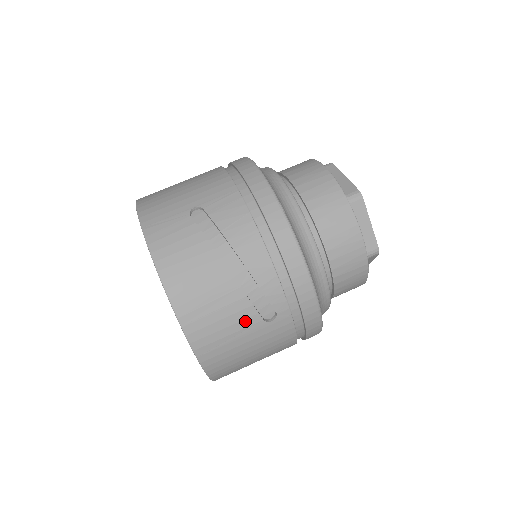
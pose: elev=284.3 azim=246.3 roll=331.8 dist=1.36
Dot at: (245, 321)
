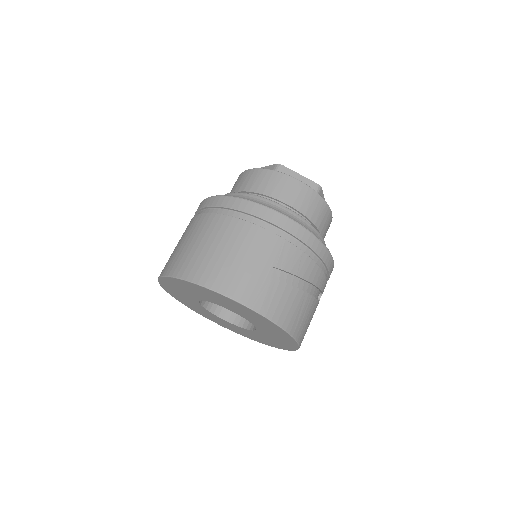
Dot at: occluded
